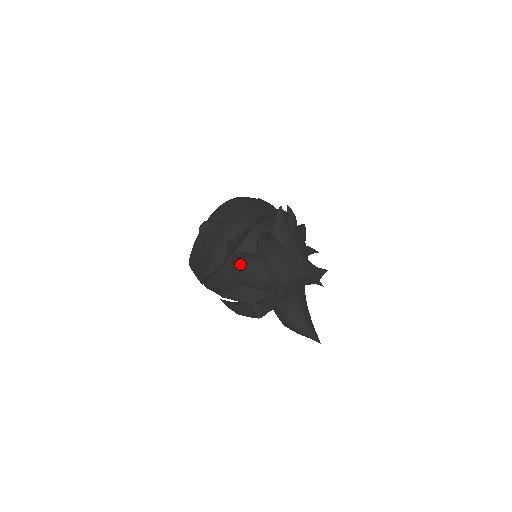
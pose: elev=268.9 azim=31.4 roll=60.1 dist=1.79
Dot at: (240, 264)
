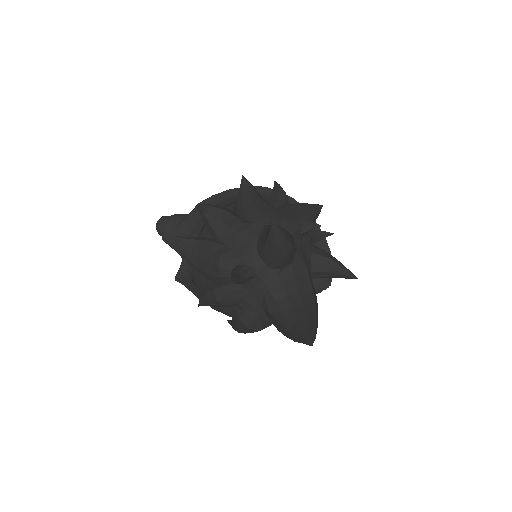
Dot at: (190, 252)
